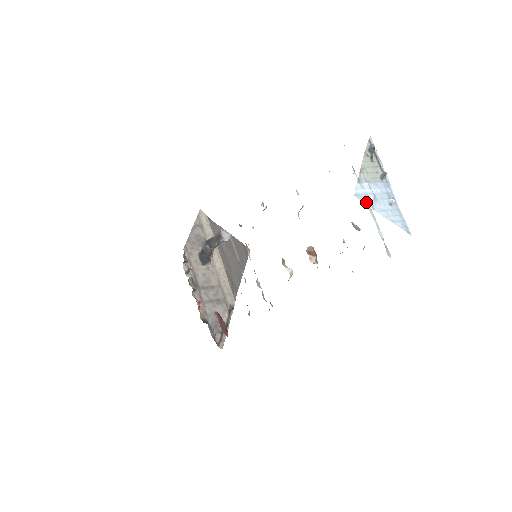
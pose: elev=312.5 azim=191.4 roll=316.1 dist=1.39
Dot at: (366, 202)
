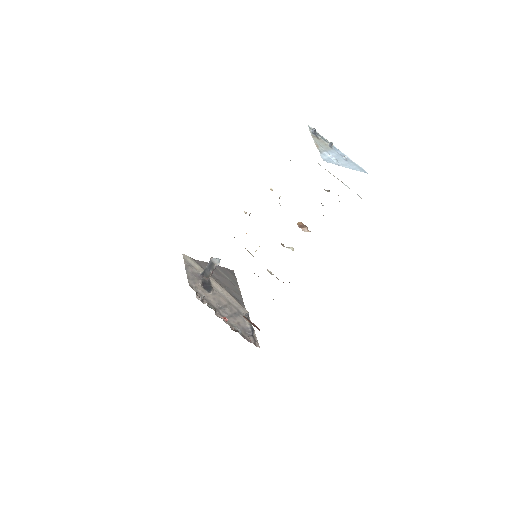
Dot at: (332, 163)
